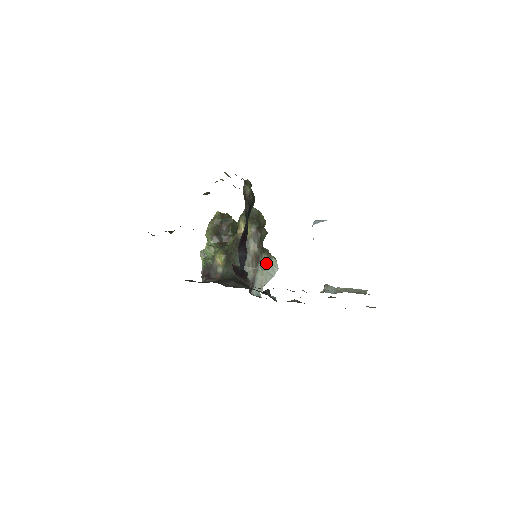
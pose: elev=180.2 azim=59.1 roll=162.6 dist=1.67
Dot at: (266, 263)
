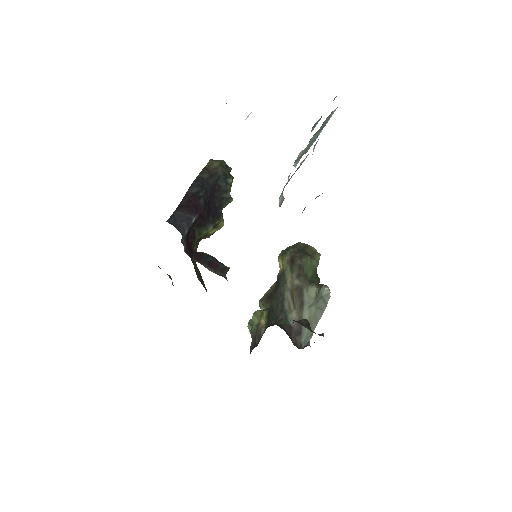
Dot at: (316, 298)
